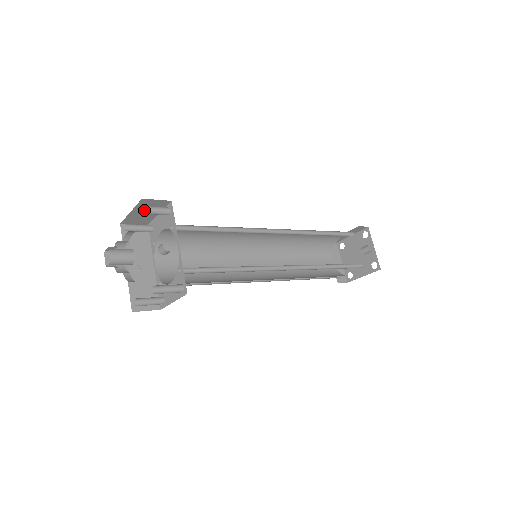
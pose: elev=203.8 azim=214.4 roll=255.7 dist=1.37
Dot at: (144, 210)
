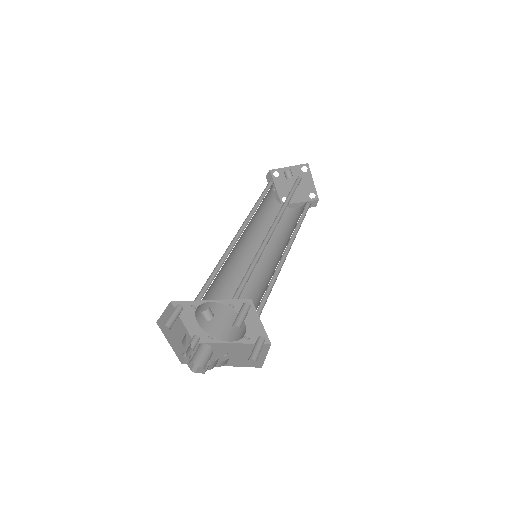
Dot at: (167, 324)
